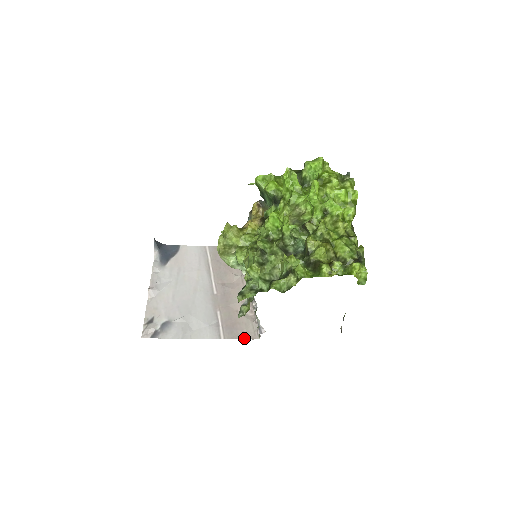
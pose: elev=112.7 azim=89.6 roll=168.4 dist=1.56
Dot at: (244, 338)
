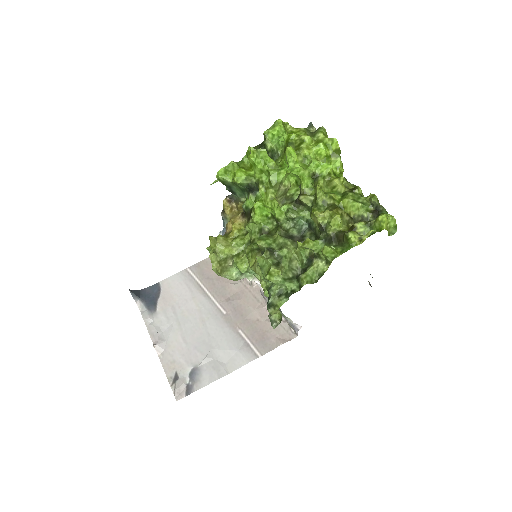
Dot at: occluded
